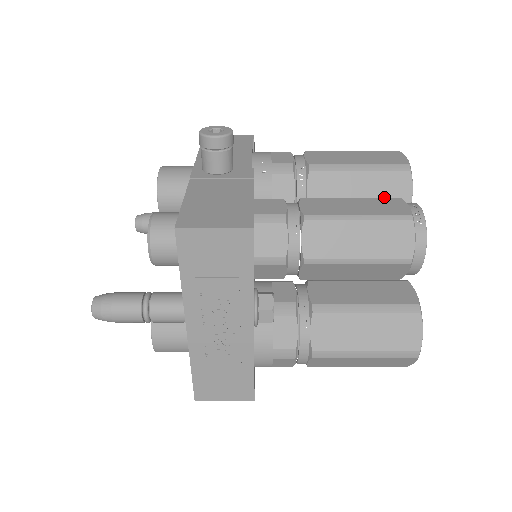
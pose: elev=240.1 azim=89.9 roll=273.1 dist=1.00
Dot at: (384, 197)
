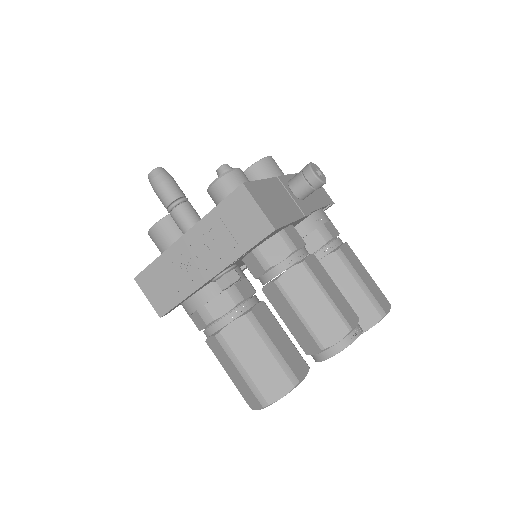
Dot at: occluded
